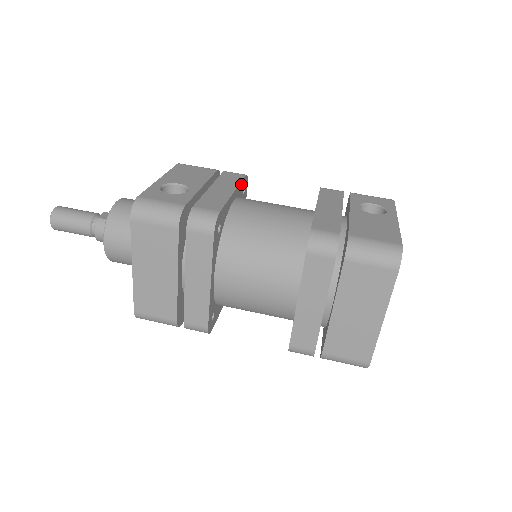
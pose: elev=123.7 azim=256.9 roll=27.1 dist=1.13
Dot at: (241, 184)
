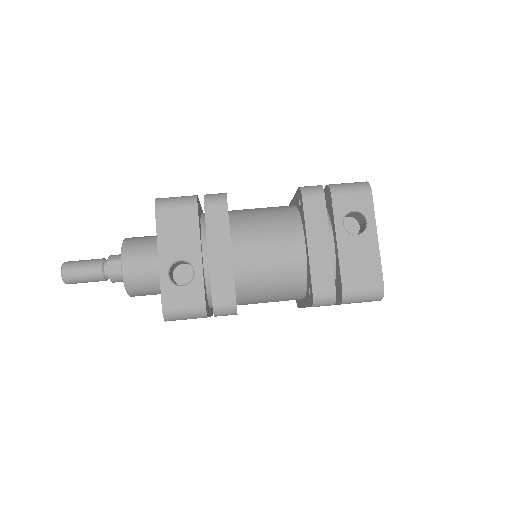
Dot at: occluded
